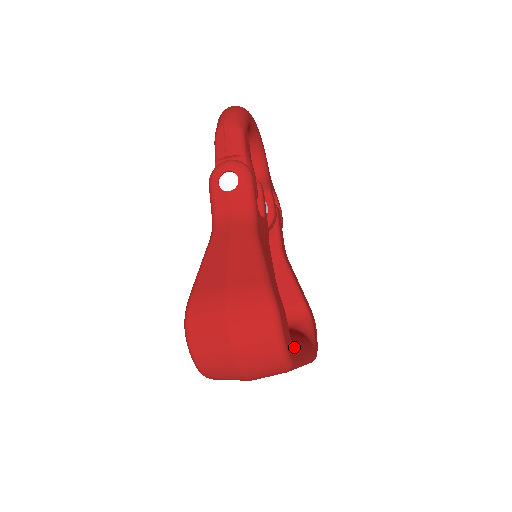
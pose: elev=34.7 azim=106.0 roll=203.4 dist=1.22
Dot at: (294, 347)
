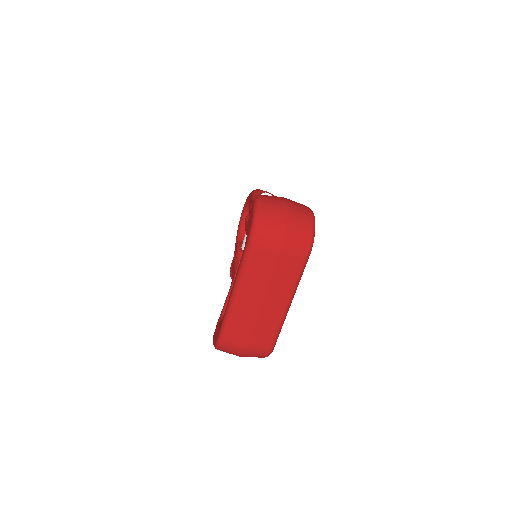
Dot at: occluded
